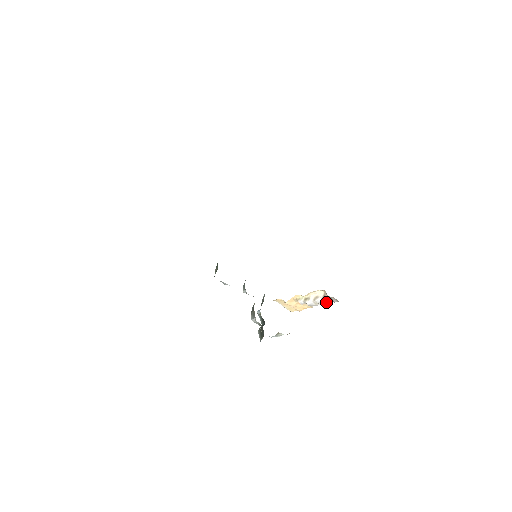
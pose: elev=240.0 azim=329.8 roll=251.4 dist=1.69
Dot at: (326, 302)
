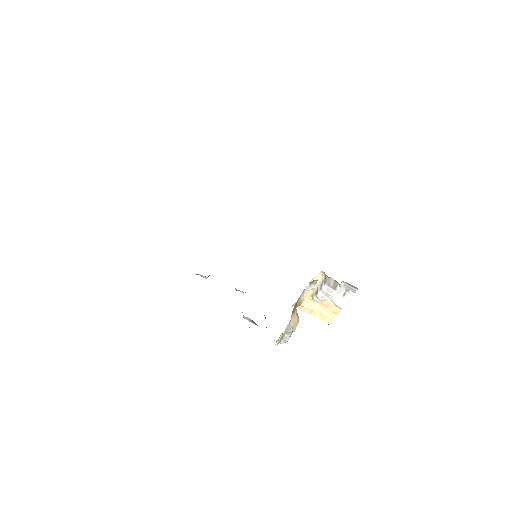
Dot at: (333, 288)
